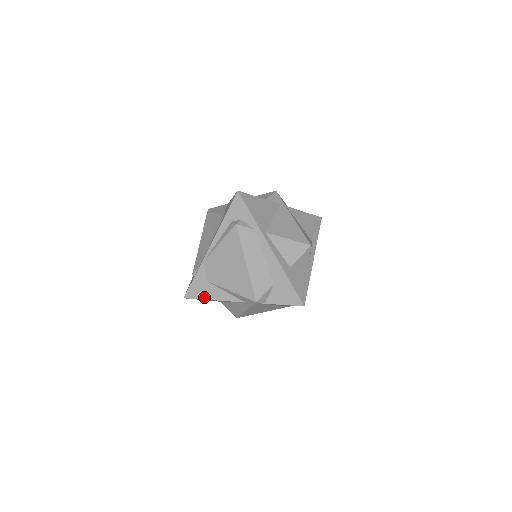
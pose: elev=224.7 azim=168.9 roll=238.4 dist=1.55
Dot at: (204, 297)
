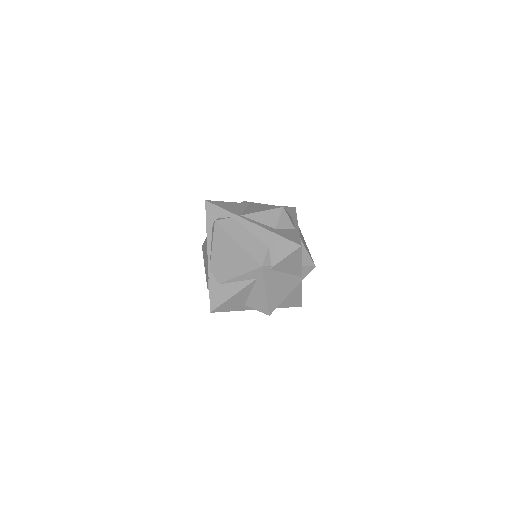
Dot at: (224, 299)
